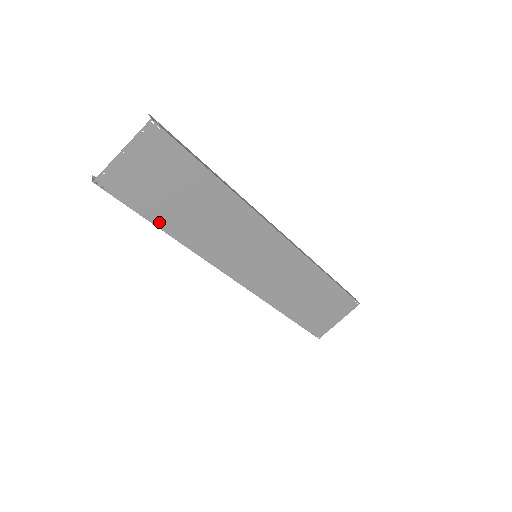
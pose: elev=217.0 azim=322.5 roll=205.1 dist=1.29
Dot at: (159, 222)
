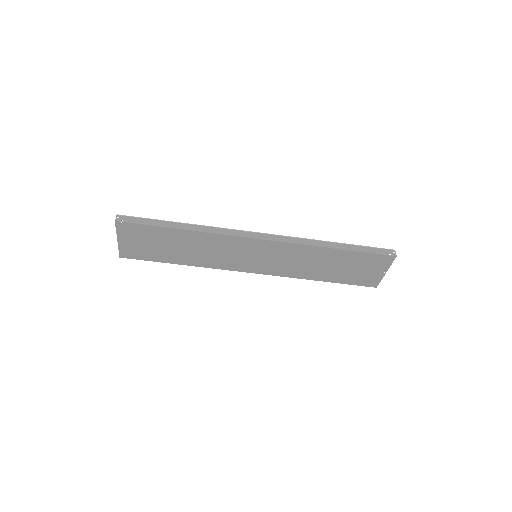
Dot at: (171, 261)
